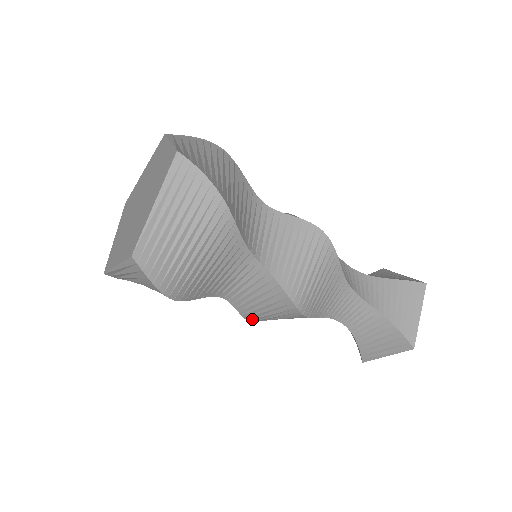
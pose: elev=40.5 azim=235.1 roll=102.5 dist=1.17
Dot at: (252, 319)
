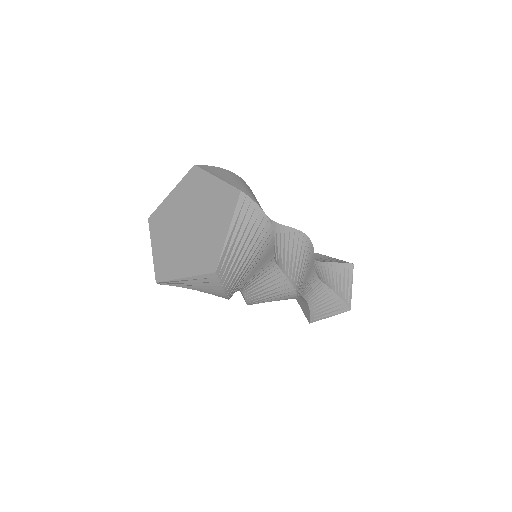
Dot at: occluded
